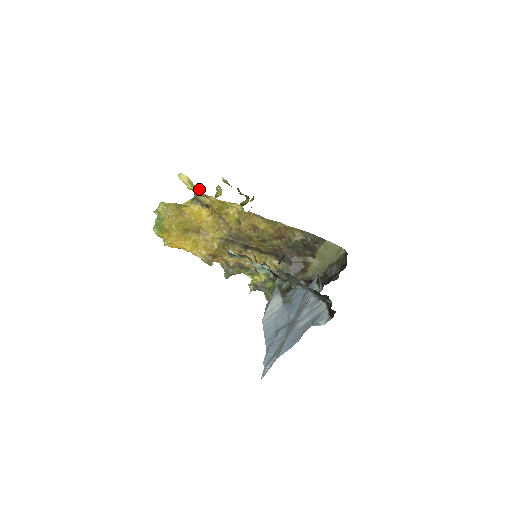
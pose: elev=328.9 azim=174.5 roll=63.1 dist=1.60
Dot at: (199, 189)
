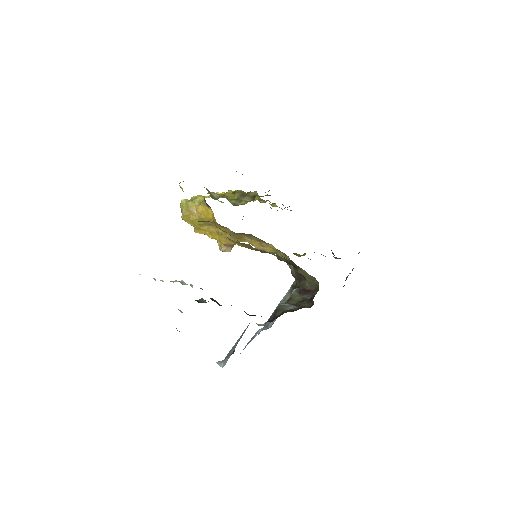
Dot at: occluded
